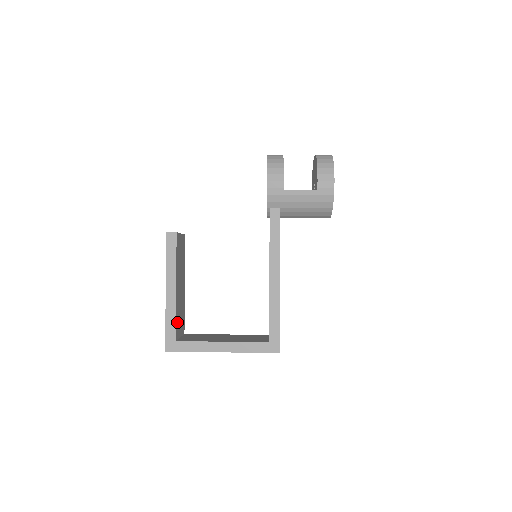
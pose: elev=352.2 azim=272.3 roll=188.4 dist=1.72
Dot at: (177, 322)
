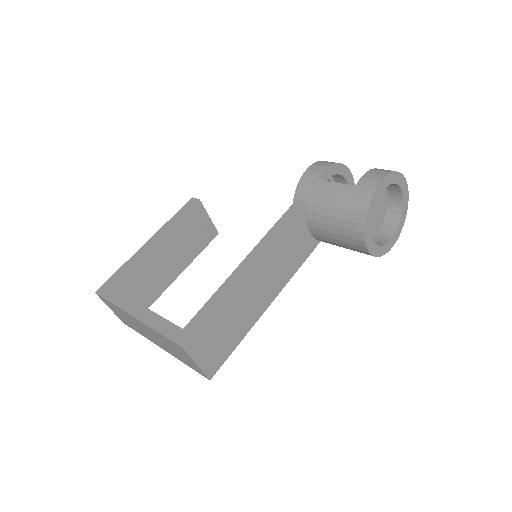
Dot at: (132, 277)
